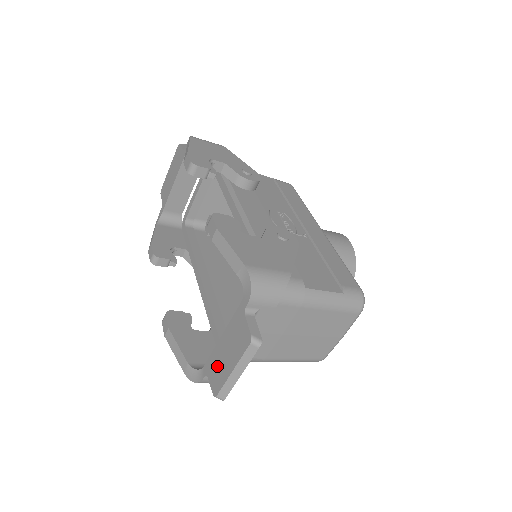
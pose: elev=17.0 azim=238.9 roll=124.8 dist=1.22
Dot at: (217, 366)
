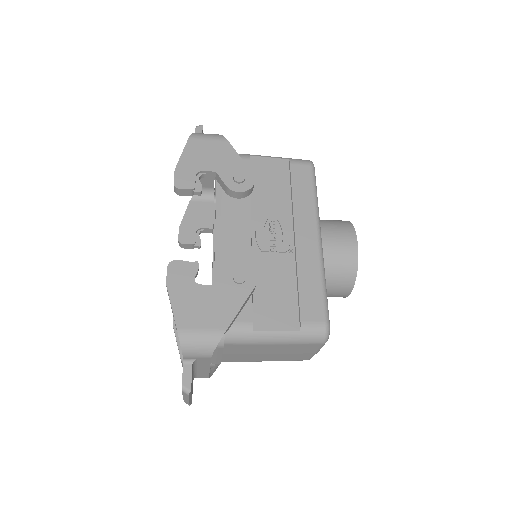
Dot at: occluded
